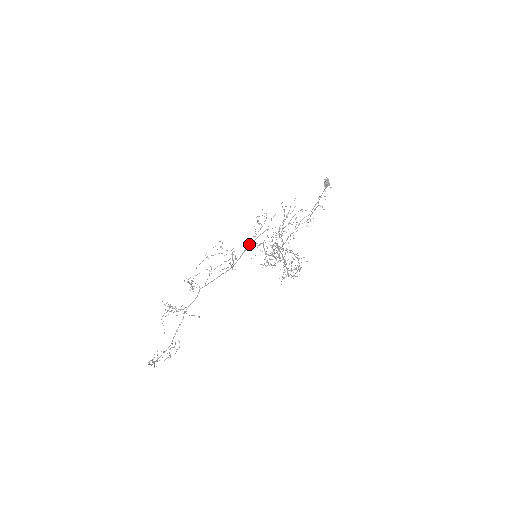
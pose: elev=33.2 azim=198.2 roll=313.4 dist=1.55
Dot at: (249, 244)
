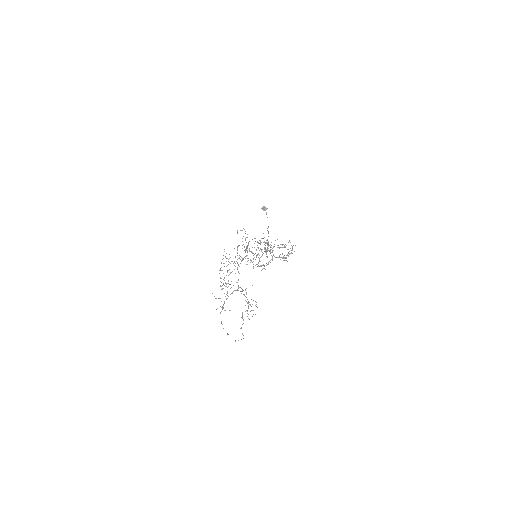
Dot at: (246, 248)
